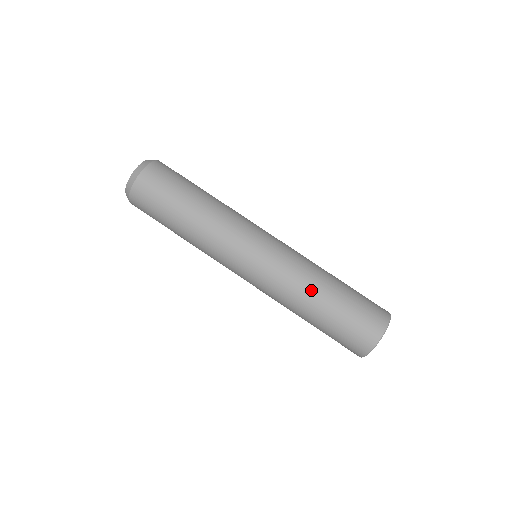
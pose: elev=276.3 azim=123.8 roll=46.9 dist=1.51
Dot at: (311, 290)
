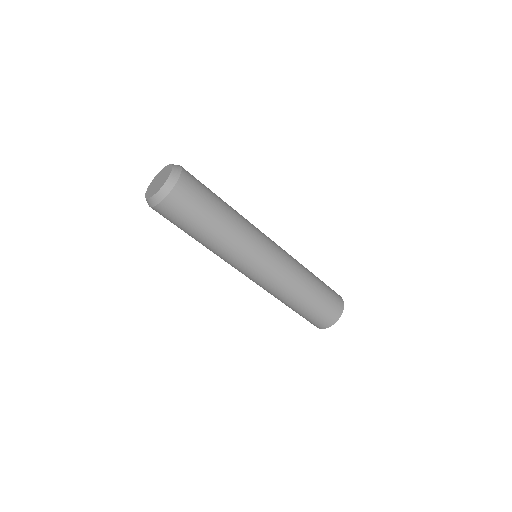
Dot at: (290, 299)
